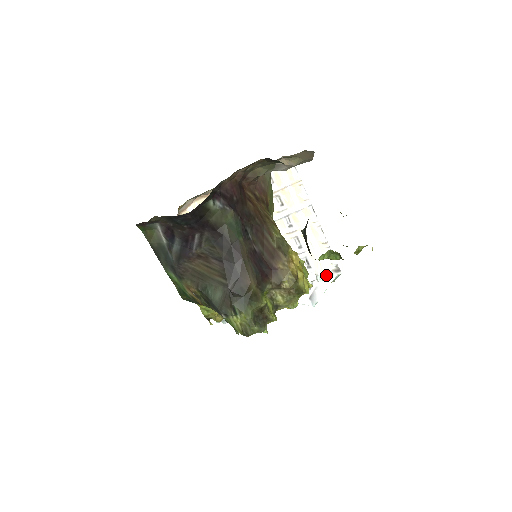
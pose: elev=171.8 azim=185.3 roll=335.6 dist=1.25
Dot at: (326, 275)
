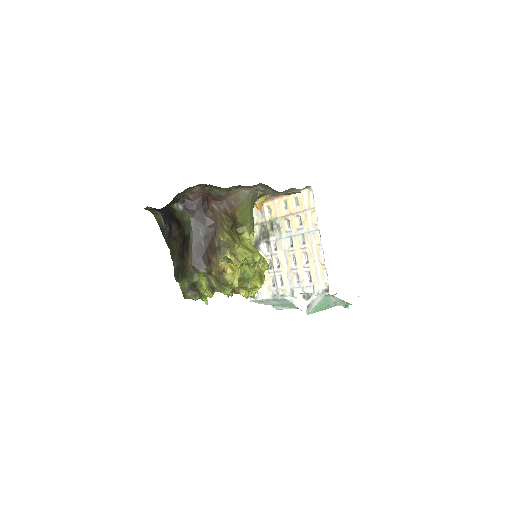
Dot at: (319, 292)
